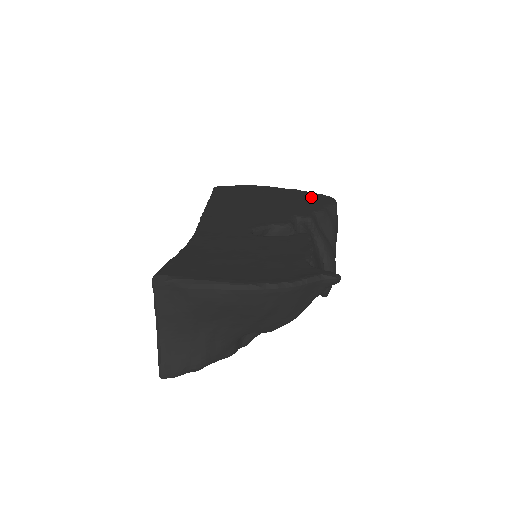
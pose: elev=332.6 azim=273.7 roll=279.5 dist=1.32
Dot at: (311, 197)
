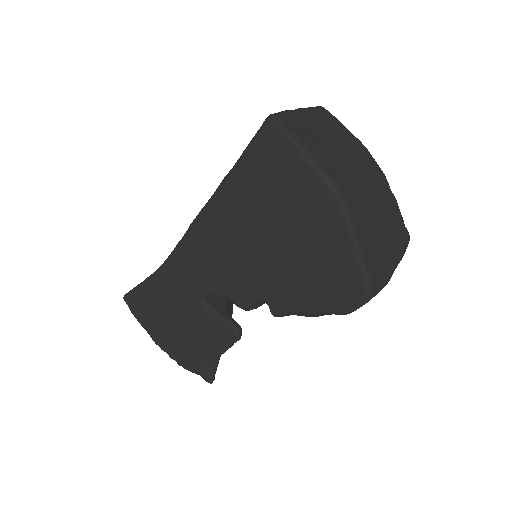
Dot at: (335, 278)
